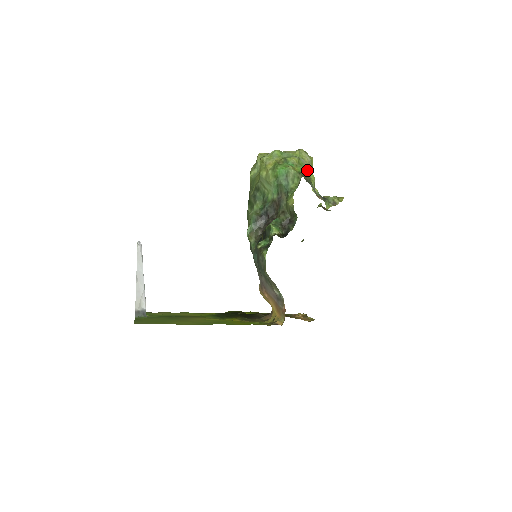
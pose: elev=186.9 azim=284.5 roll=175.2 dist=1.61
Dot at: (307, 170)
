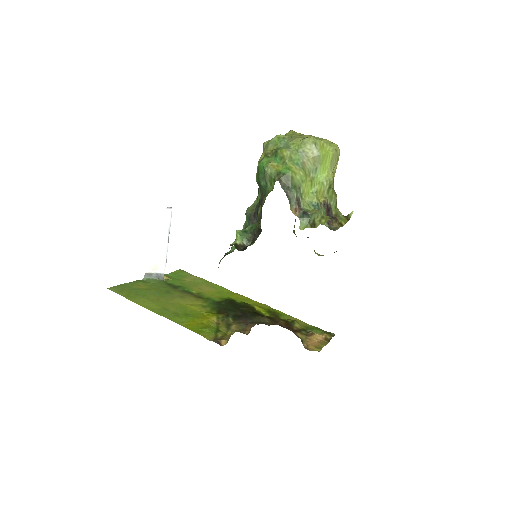
Dot at: (306, 168)
